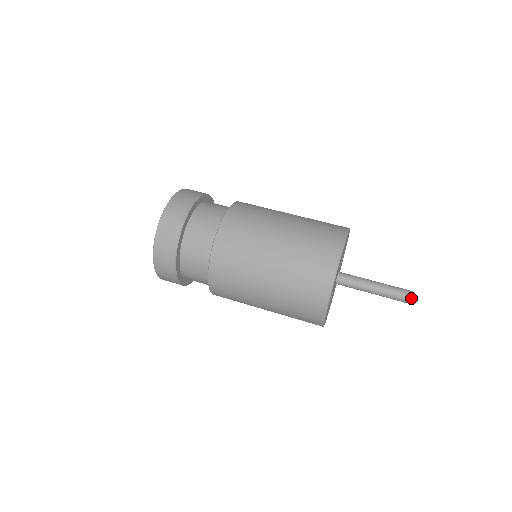
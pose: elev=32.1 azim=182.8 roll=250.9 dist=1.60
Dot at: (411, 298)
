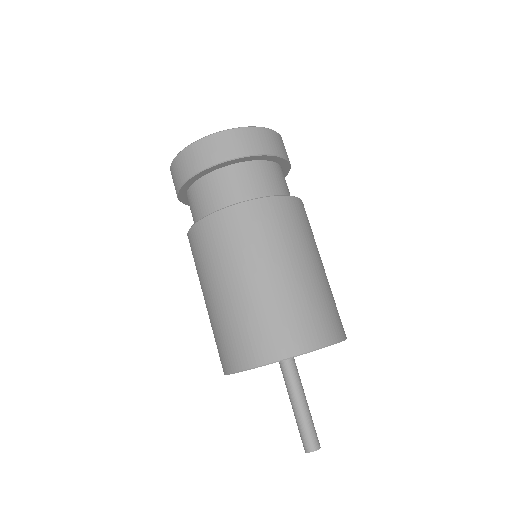
Dot at: (317, 449)
